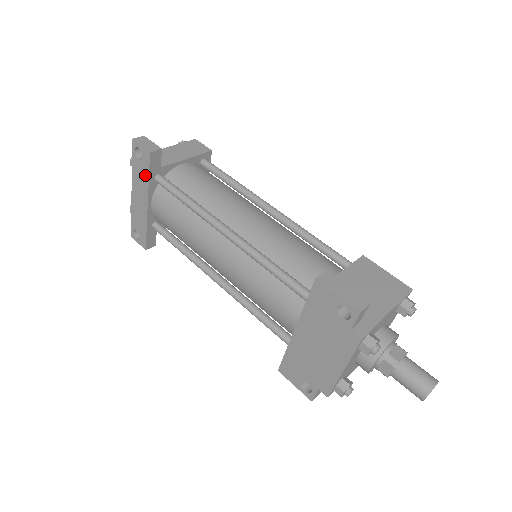
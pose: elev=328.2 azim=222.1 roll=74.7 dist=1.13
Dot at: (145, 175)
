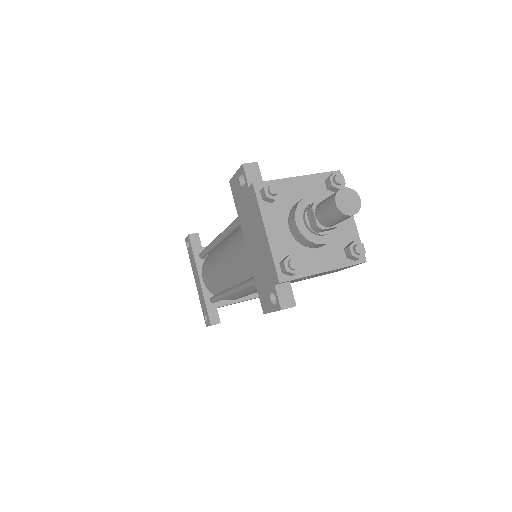
Dot at: (193, 256)
